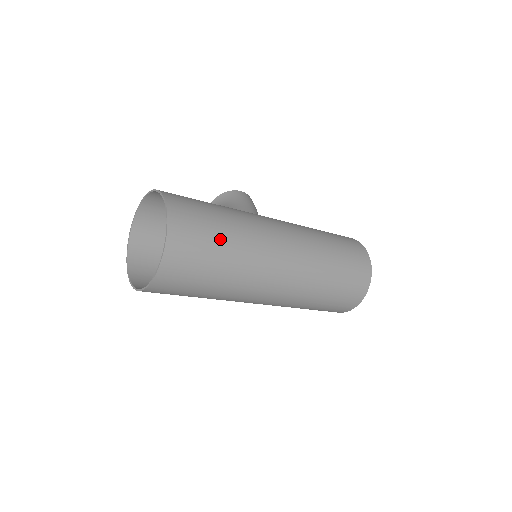
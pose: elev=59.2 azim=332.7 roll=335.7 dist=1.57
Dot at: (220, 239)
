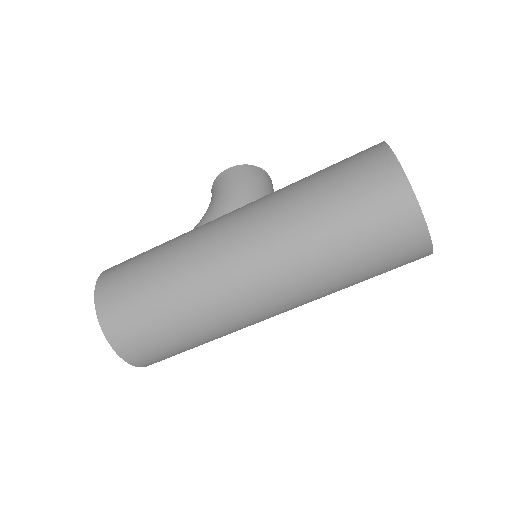
Dot at: (155, 305)
